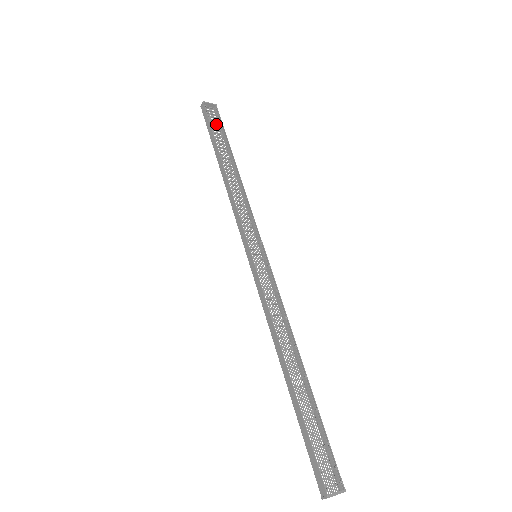
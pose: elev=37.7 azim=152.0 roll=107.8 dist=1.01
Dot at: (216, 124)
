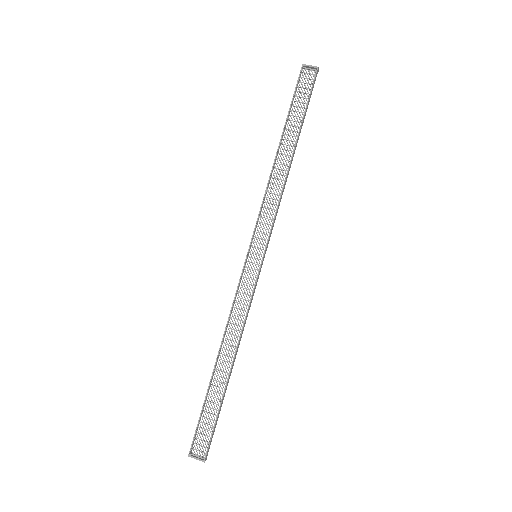
Dot at: (307, 93)
